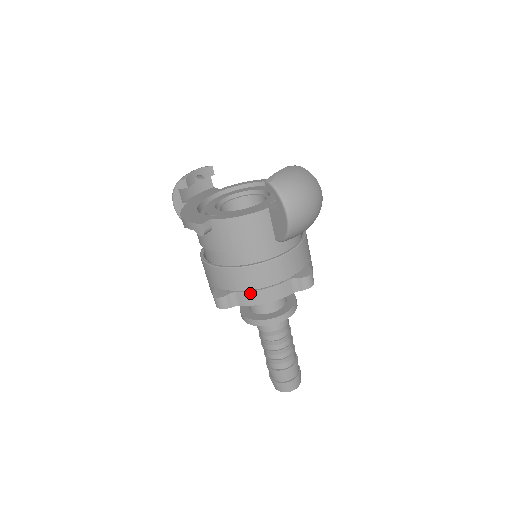
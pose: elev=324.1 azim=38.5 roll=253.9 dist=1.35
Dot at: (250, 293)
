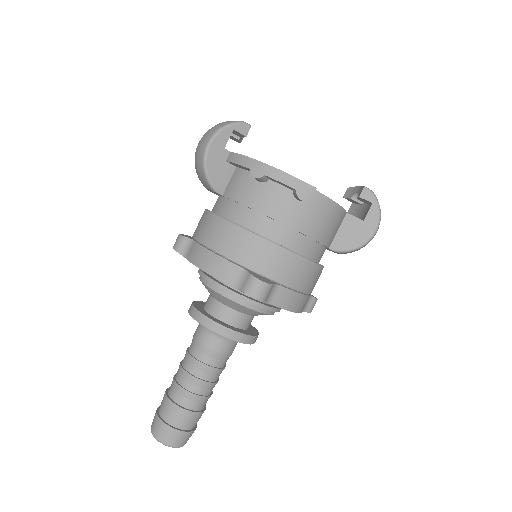
Dot at: (292, 293)
